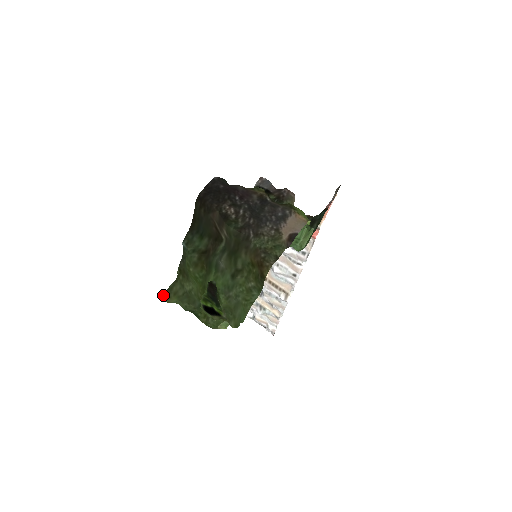
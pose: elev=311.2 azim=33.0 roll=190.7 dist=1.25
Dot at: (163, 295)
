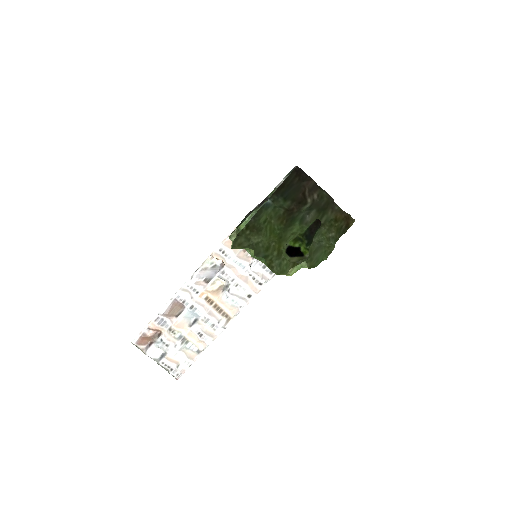
Dot at: (232, 242)
